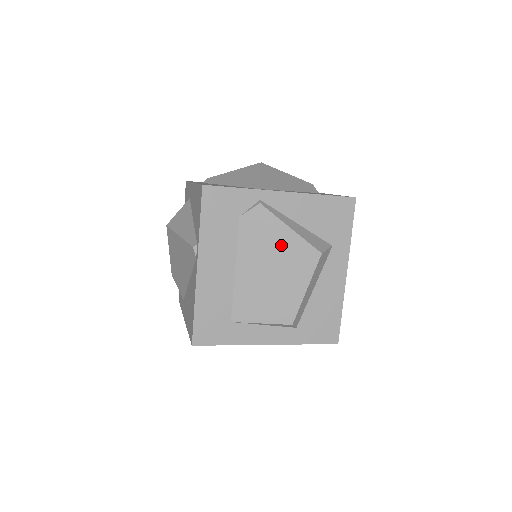
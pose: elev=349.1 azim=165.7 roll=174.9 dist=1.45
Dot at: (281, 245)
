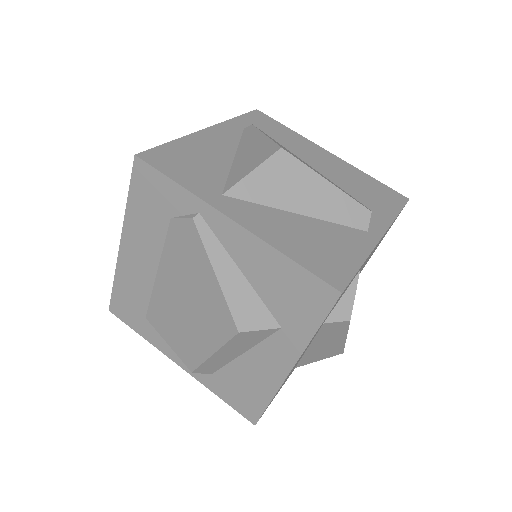
Dot at: (201, 285)
